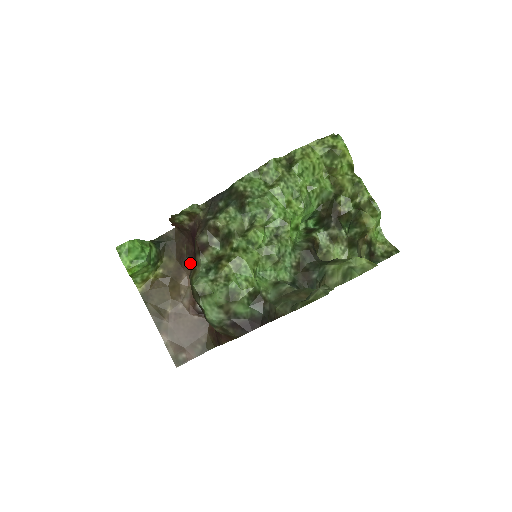
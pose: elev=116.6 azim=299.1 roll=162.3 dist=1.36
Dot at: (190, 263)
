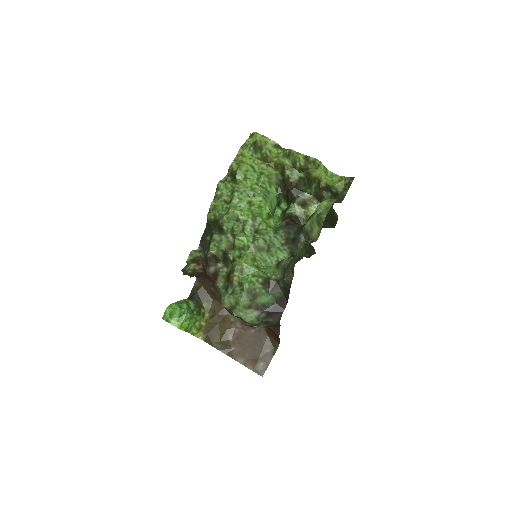
Dot at: occluded
